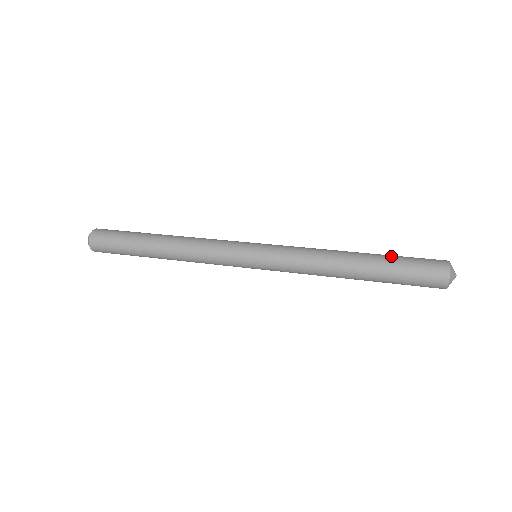
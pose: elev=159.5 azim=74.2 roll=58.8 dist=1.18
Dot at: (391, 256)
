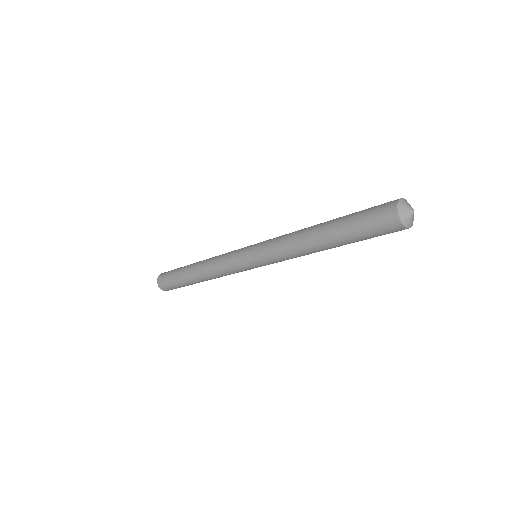
Dot at: (346, 217)
